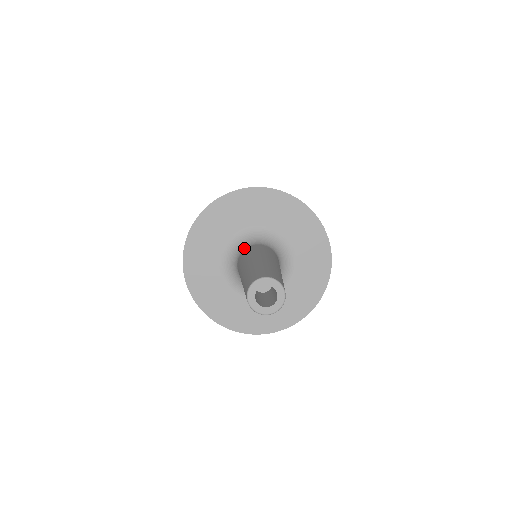
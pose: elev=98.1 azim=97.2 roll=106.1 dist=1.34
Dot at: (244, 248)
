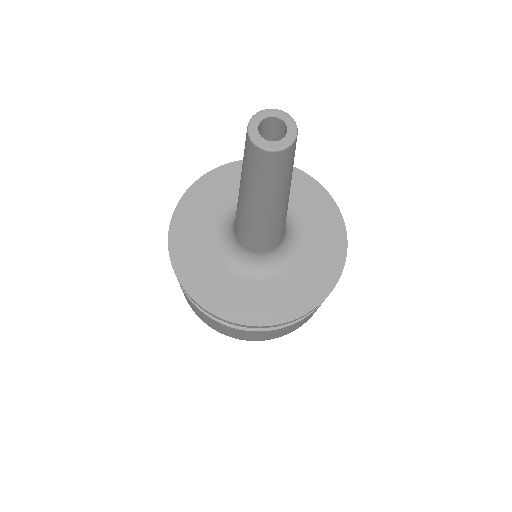
Dot at: occluded
